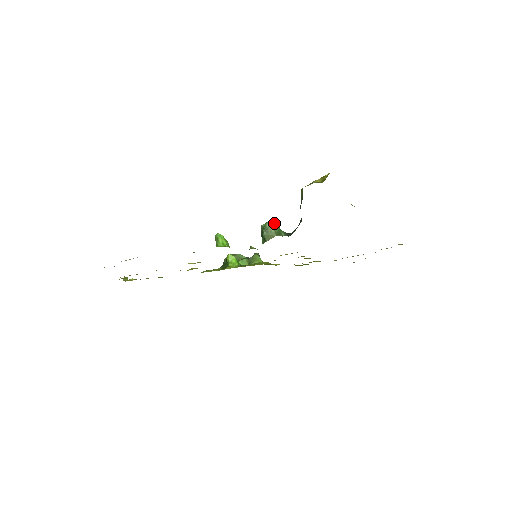
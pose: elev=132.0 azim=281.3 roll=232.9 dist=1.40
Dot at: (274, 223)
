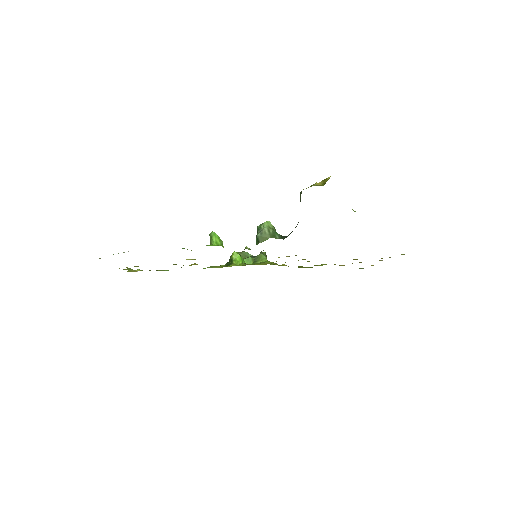
Dot at: (270, 225)
